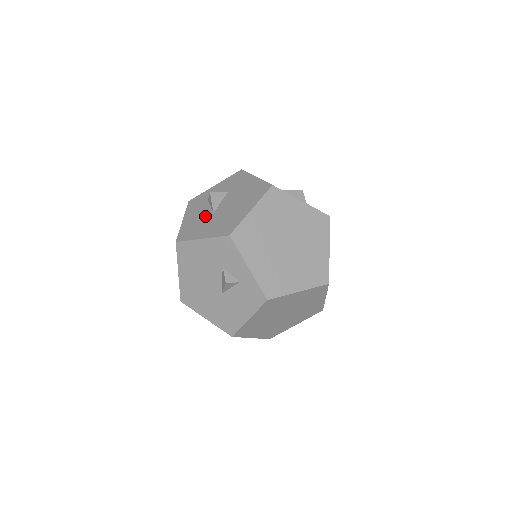
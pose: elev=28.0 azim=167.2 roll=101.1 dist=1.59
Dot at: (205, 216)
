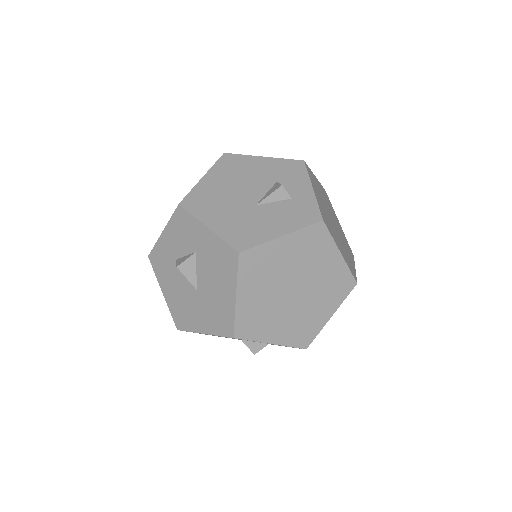
Dot at: occluded
